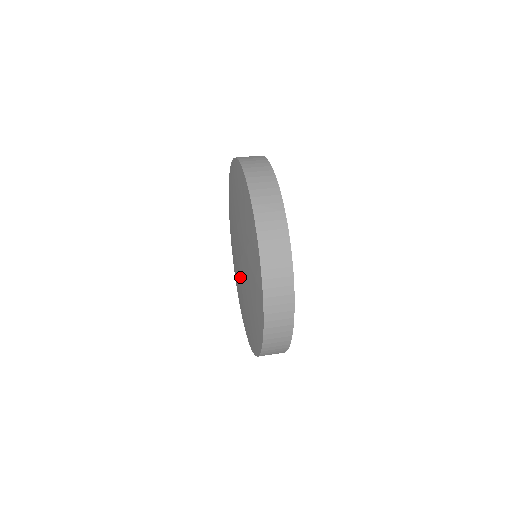
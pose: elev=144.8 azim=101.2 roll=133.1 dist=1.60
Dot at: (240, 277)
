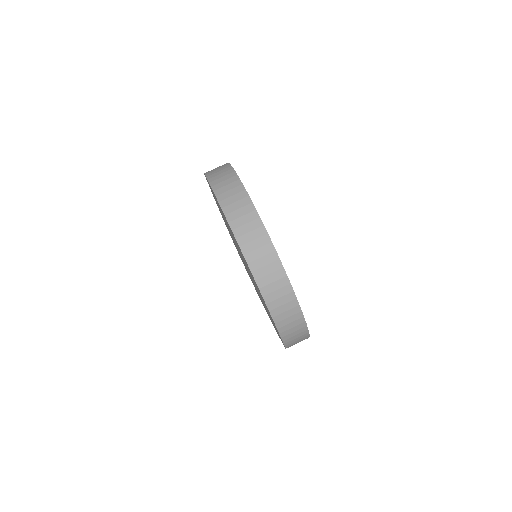
Dot at: occluded
